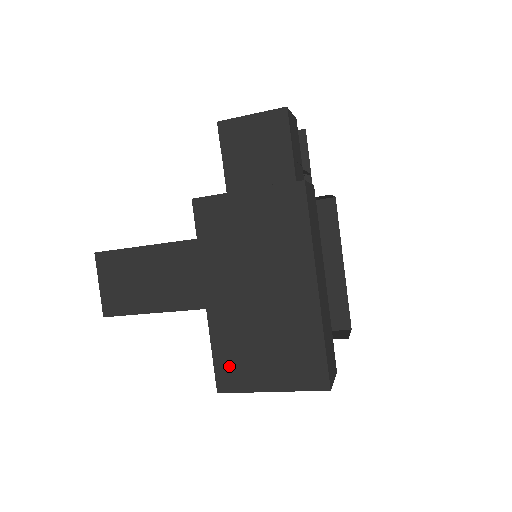
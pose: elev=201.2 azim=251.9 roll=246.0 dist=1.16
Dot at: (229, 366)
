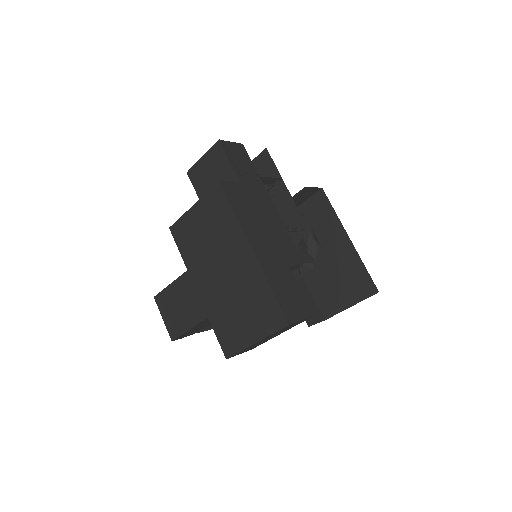
Dot at: (226, 335)
